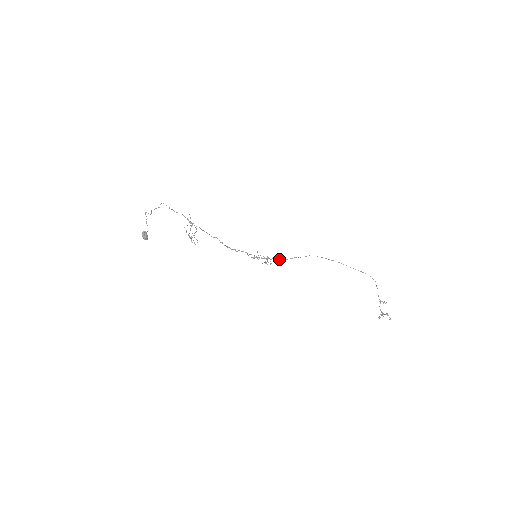
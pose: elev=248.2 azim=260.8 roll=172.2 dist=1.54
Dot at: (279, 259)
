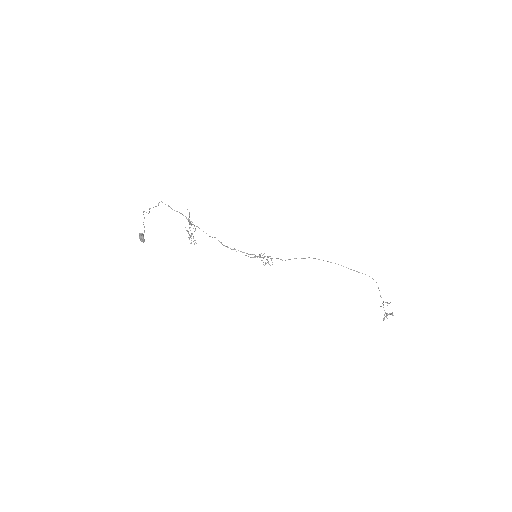
Dot at: occluded
